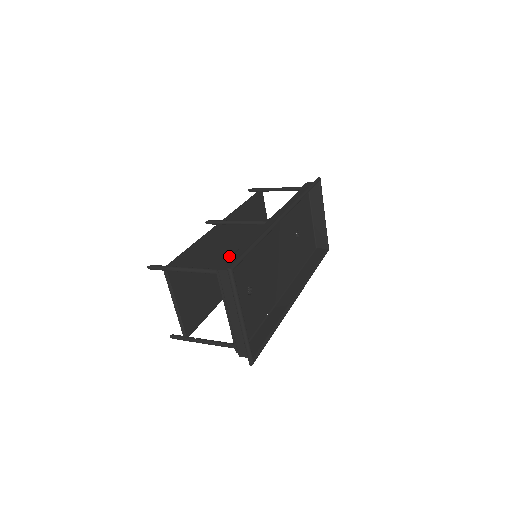
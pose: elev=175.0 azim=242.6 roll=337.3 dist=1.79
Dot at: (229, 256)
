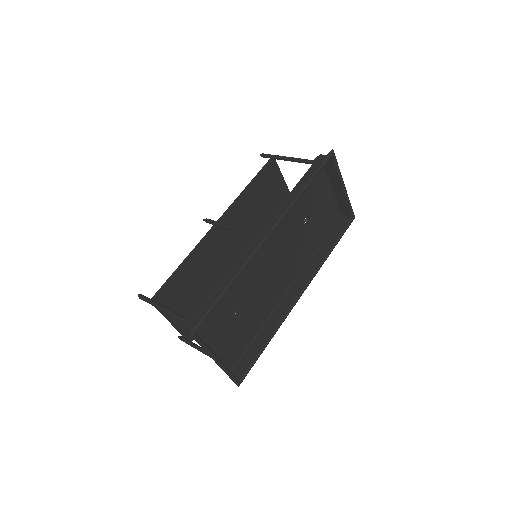
Dot at: (233, 249)
